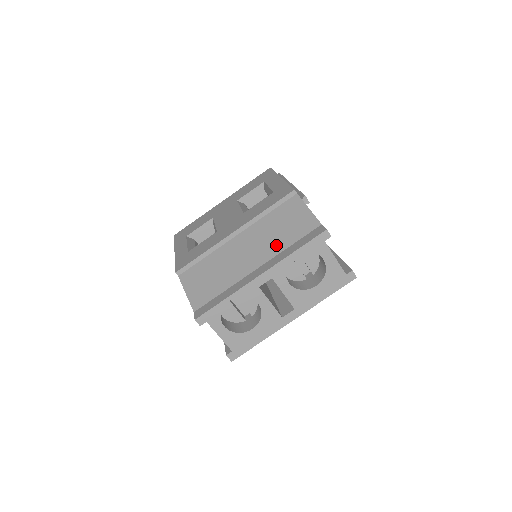
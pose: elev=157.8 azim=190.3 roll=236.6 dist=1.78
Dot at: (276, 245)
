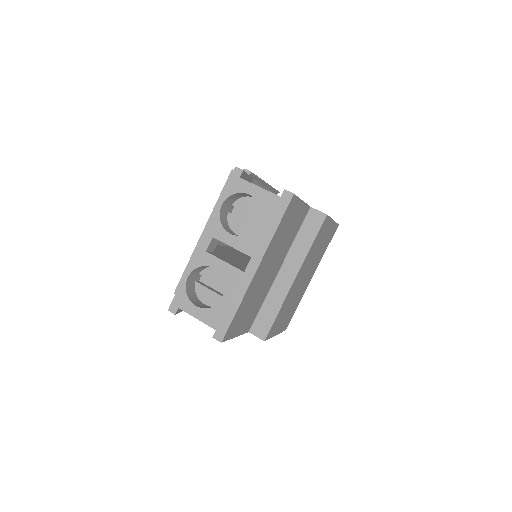
Dot at: occluded
